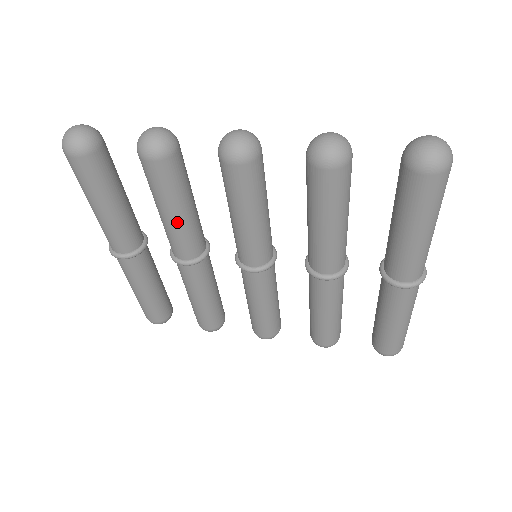
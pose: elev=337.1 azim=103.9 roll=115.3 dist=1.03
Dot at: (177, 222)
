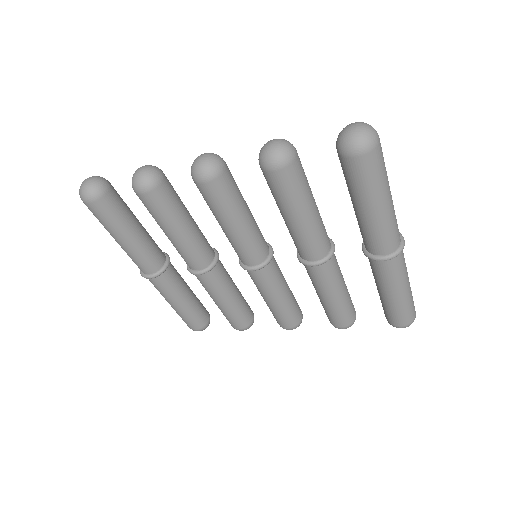
Dot at: (180, 239)
